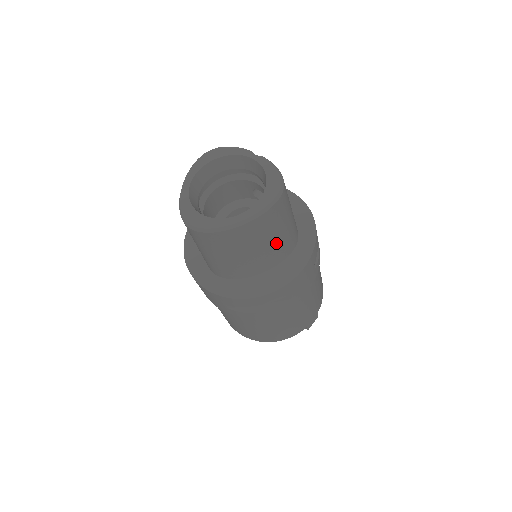
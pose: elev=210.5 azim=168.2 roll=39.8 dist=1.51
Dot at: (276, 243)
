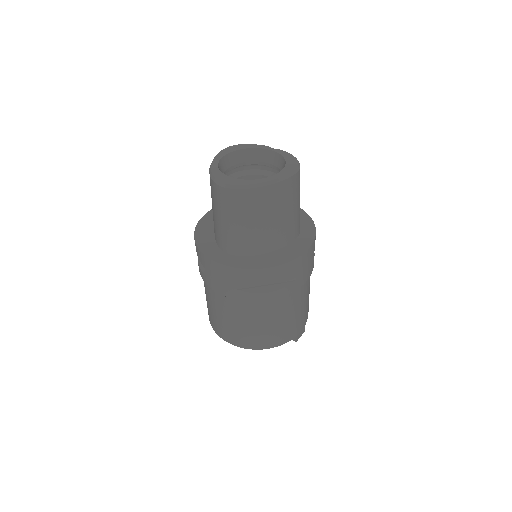
Dot at: (288, 219)
